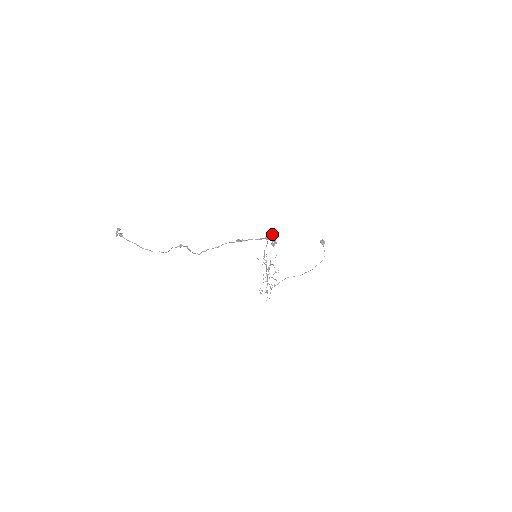
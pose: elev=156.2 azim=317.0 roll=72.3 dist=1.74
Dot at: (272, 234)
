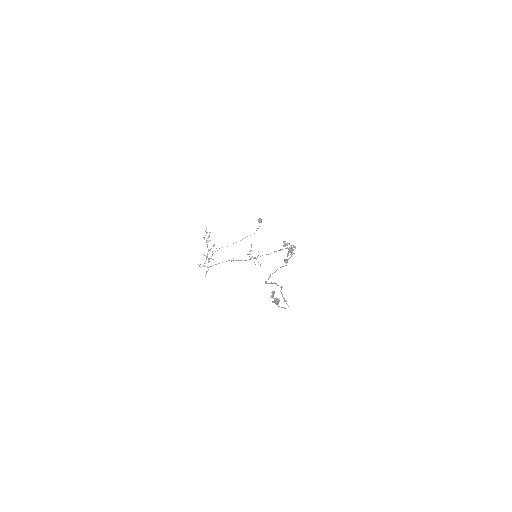
Dot at: occluded
